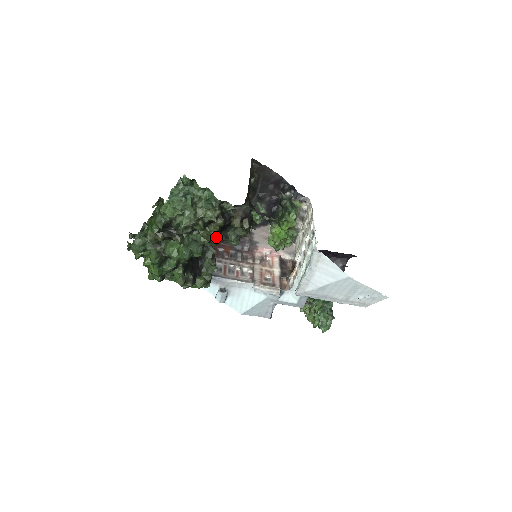
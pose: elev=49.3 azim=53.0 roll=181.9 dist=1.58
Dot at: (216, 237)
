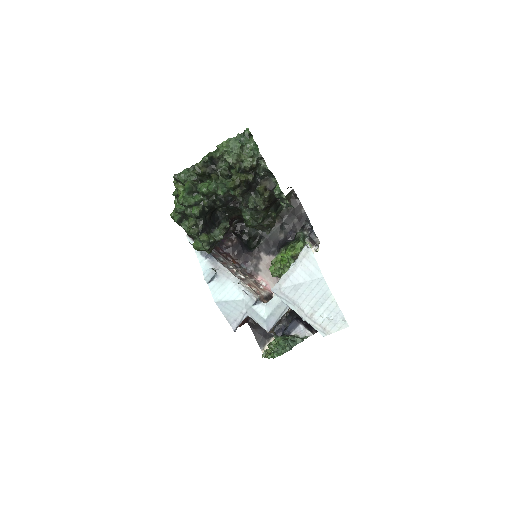
Dot at: (241, 188)
